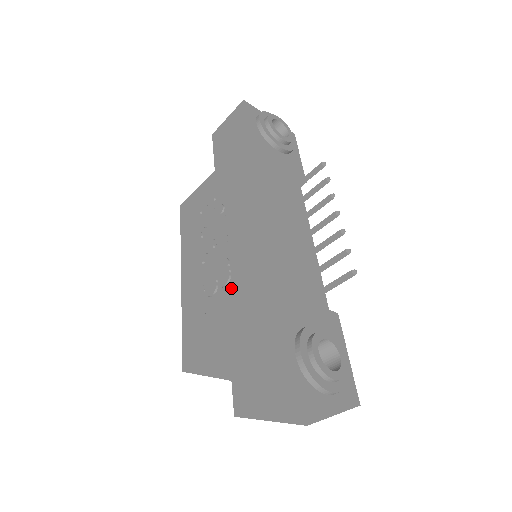
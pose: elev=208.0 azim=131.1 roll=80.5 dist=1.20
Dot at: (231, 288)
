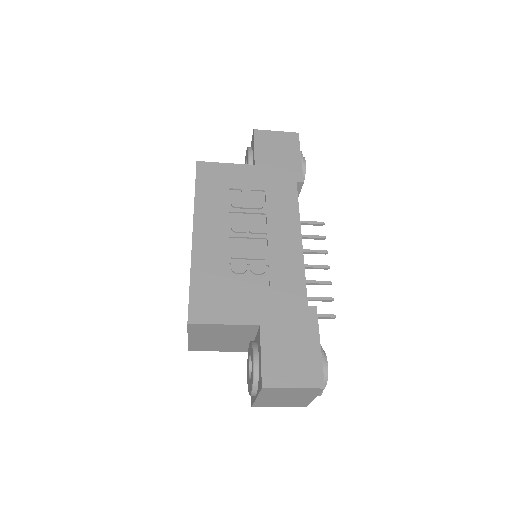
Dot at: (265, 280)
